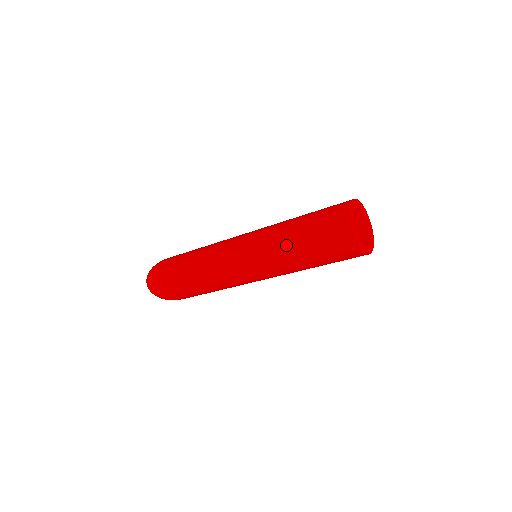
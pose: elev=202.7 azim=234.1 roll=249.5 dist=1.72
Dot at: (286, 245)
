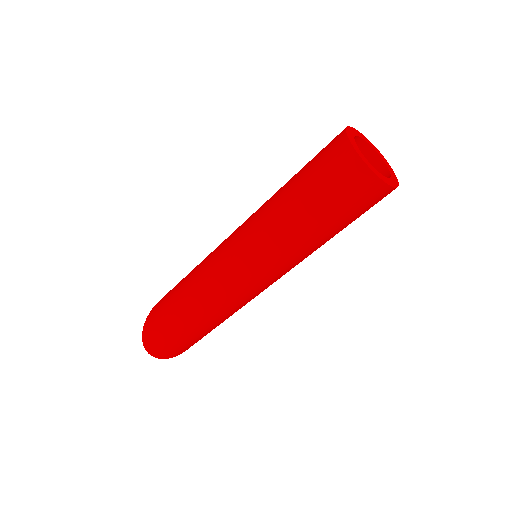
Dot at: (297, 235)
